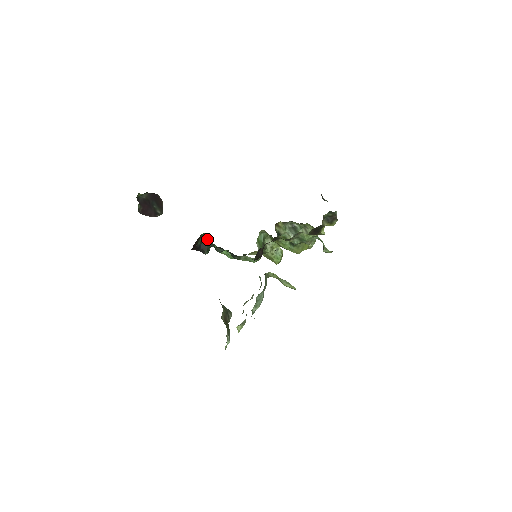
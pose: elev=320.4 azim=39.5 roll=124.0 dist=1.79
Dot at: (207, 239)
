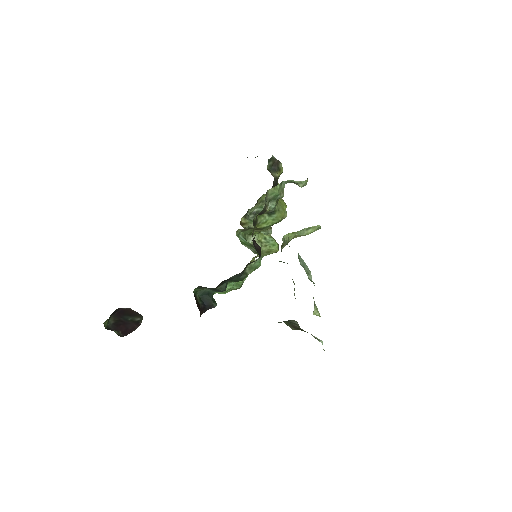
Dot at: (202, 292)
